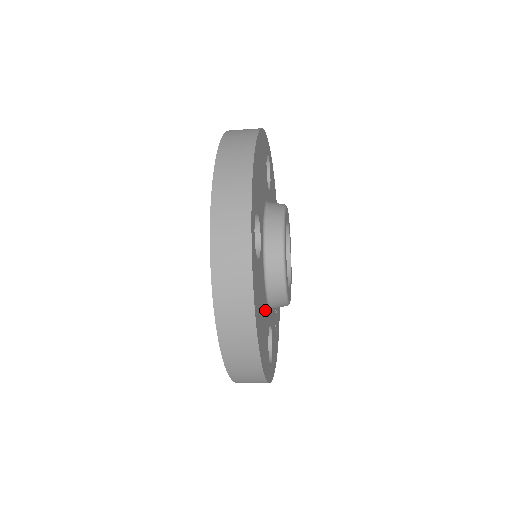
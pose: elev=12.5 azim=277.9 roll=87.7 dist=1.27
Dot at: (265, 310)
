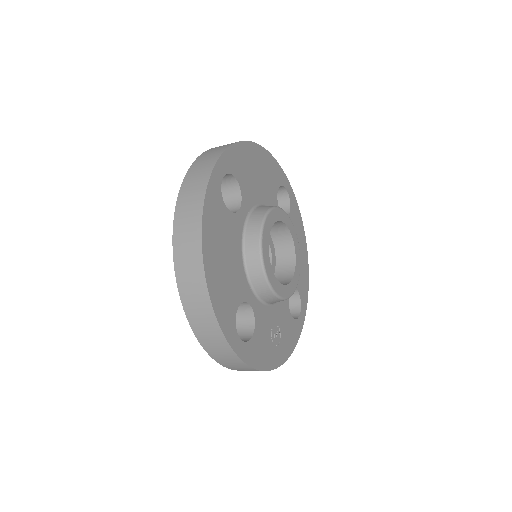
Dot at: (237, 271)
